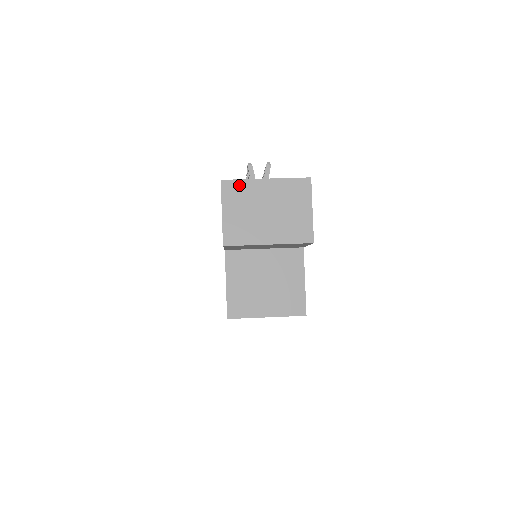
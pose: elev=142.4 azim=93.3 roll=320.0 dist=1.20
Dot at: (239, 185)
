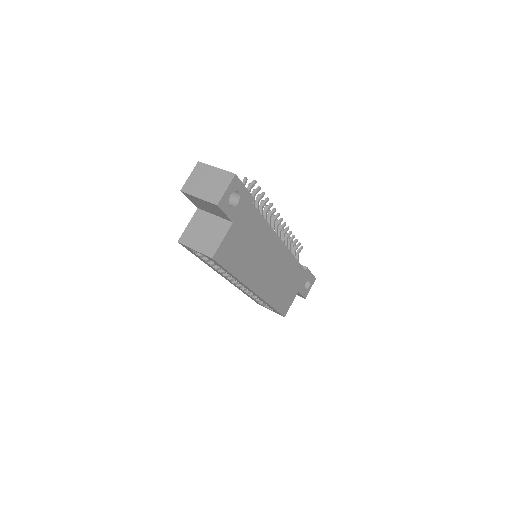
Dot at: (204, 166)
